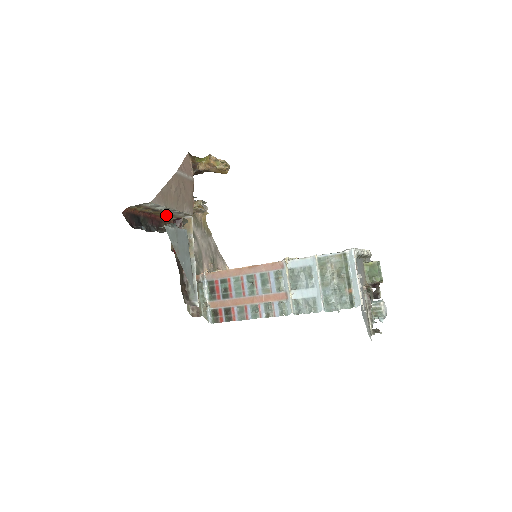
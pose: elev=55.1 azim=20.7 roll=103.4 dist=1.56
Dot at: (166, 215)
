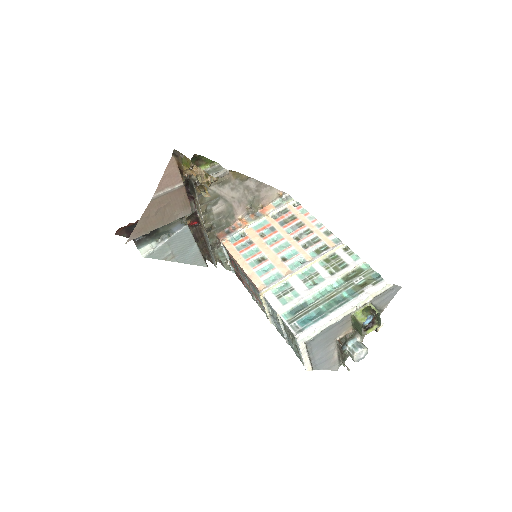
Dot at: occluded
